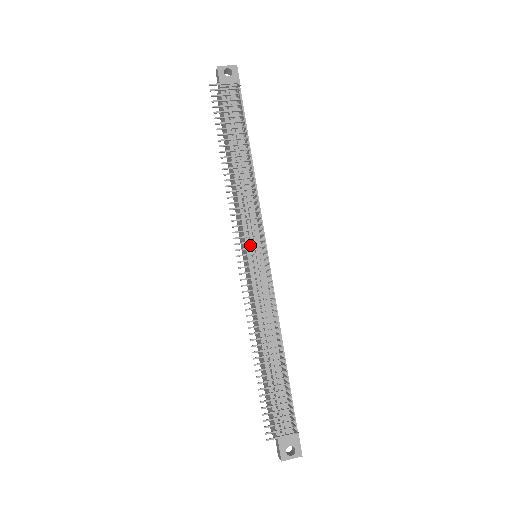
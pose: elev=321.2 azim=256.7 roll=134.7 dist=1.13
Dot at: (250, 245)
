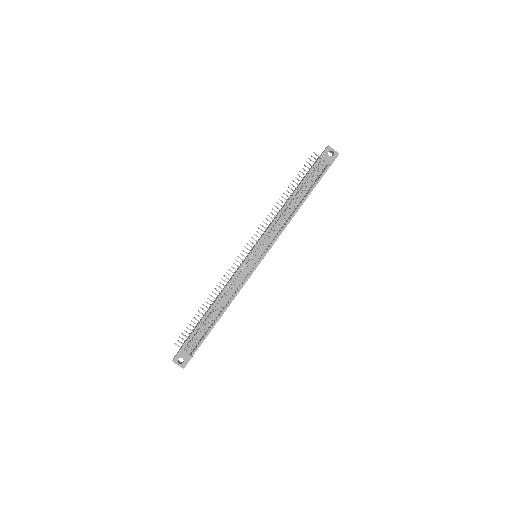
Dot at: (258, 248)
